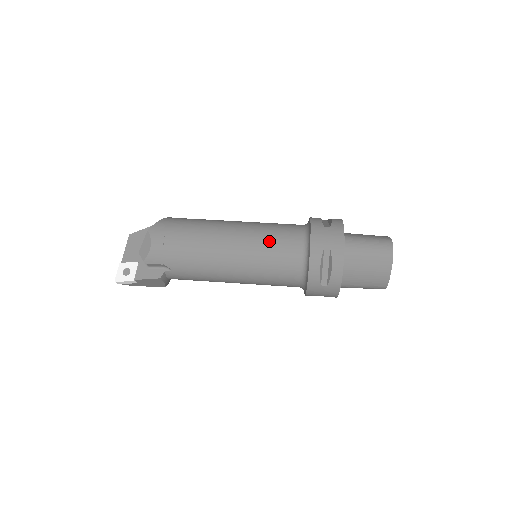
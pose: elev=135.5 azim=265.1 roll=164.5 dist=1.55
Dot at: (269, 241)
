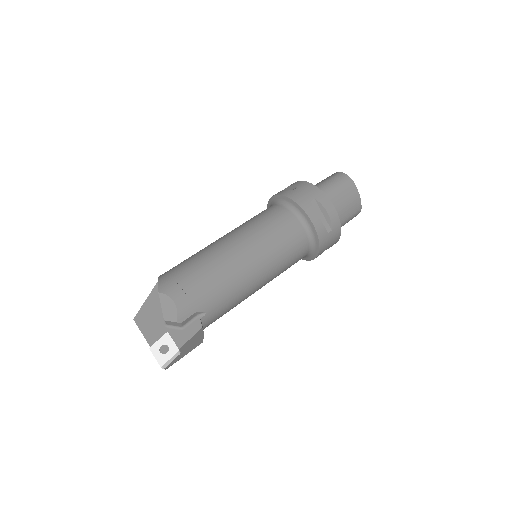
Dot at: (266, 227)
